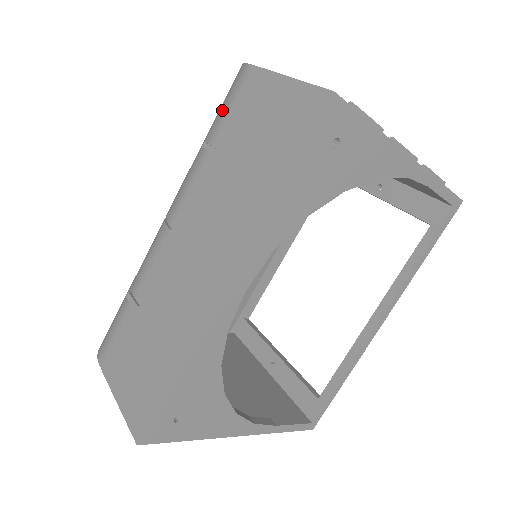
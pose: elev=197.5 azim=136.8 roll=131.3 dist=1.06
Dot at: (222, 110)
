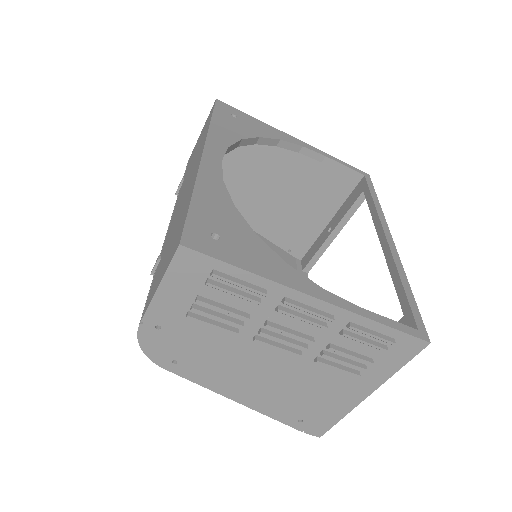
Dot at: occluded
